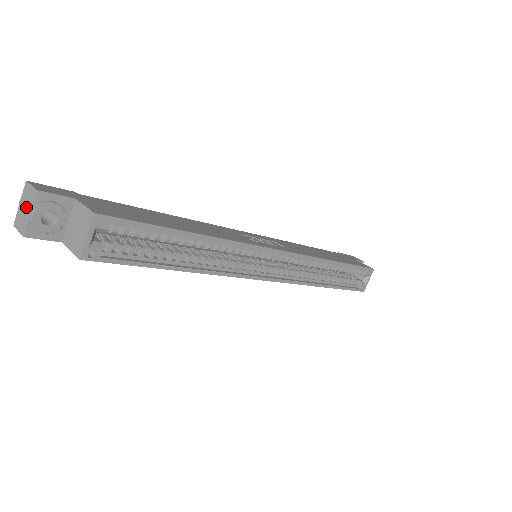
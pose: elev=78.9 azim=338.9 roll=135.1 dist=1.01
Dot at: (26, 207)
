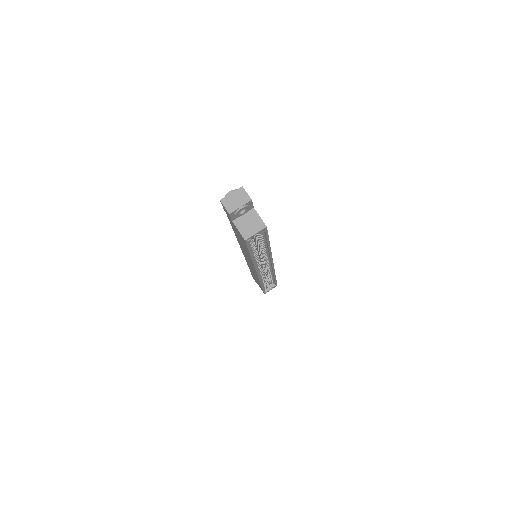
Dot at: (238, 200)
